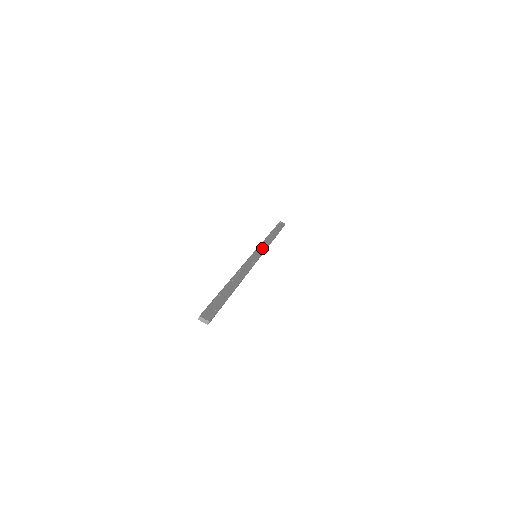
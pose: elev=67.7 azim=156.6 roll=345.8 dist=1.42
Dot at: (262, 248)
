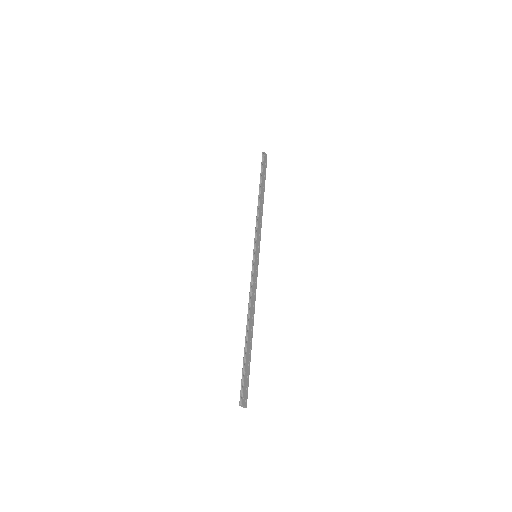
Dot at: (259, 236)
